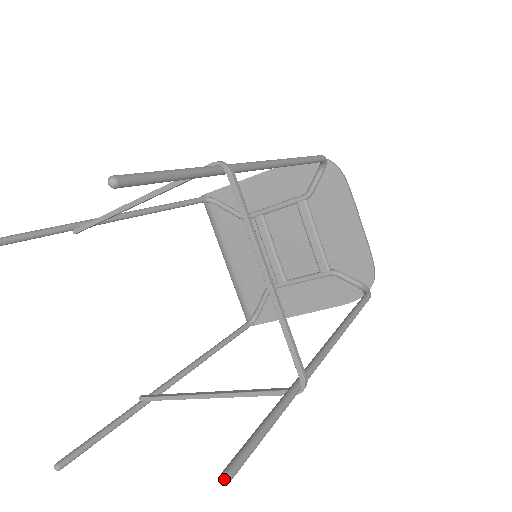
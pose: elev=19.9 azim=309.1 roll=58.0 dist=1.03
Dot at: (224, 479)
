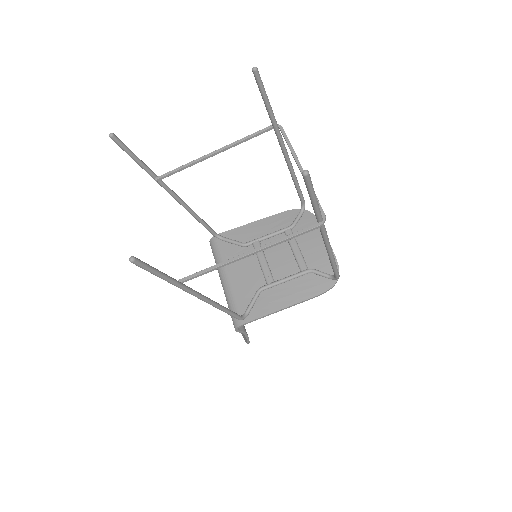
Dot at: (305, 170)
